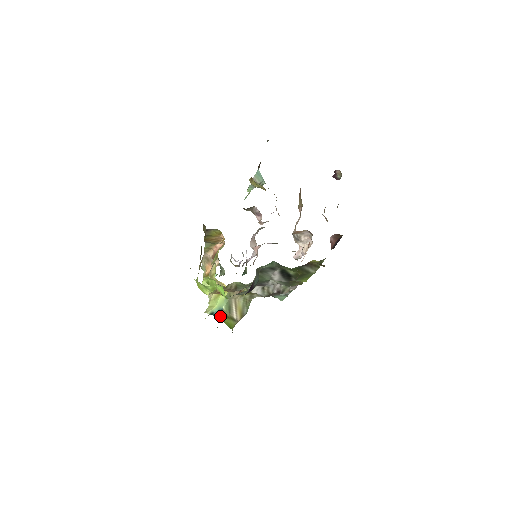
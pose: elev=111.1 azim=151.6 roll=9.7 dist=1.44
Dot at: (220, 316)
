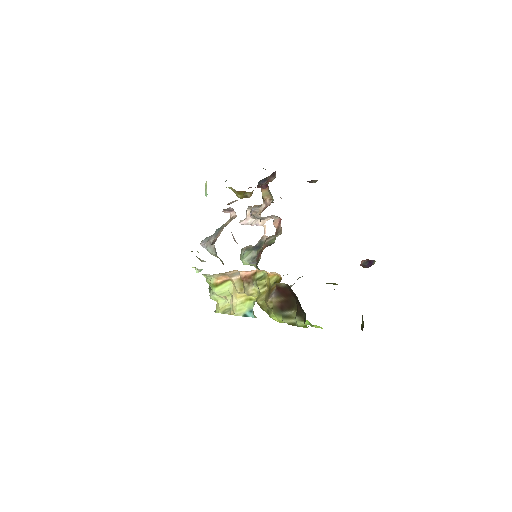
Dot at: (254, 316)
